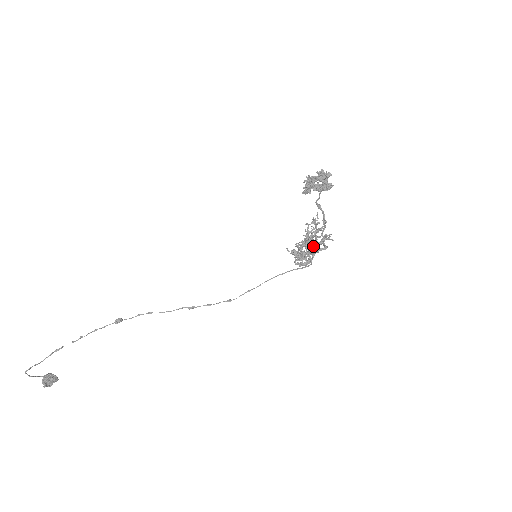
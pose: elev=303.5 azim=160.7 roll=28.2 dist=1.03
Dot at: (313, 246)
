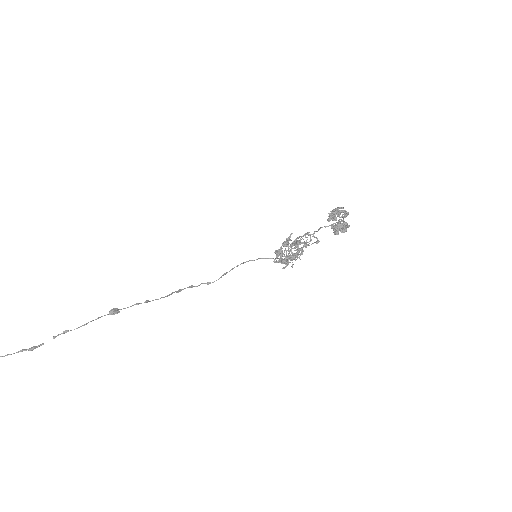
Dot at: (297, 254)
